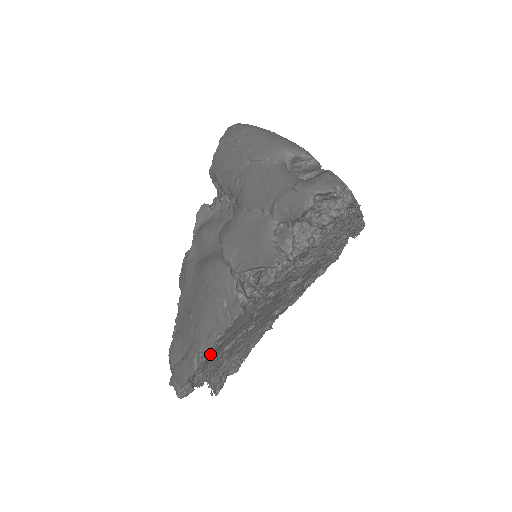
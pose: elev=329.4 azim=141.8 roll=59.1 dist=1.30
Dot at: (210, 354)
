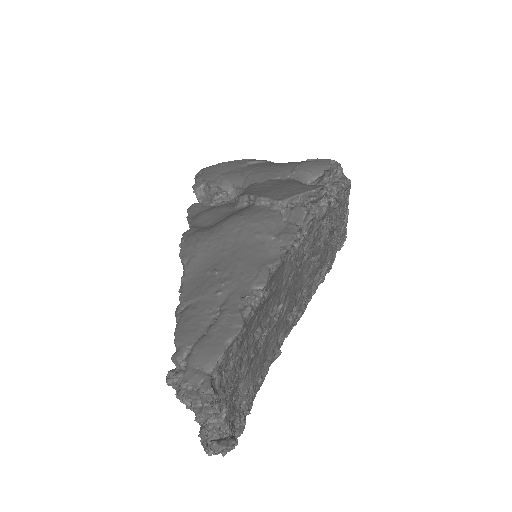
Dot at: (256, 308)
